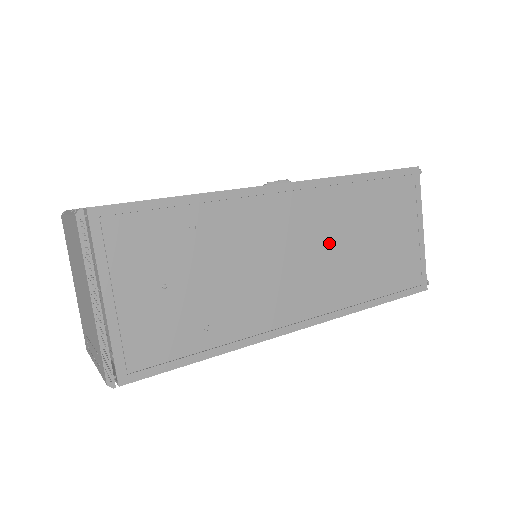
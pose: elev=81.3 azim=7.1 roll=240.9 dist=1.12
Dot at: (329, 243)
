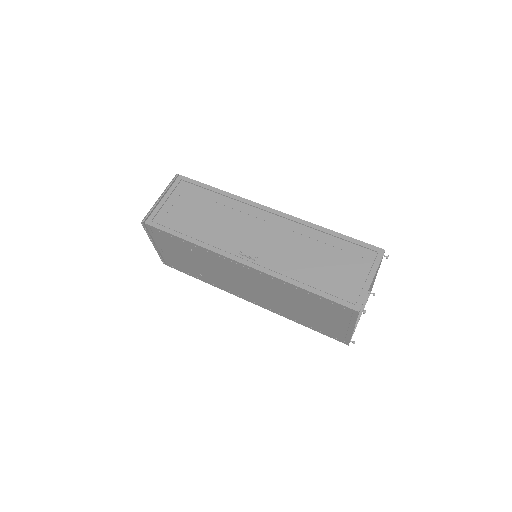
Dot at: (272, 293)
